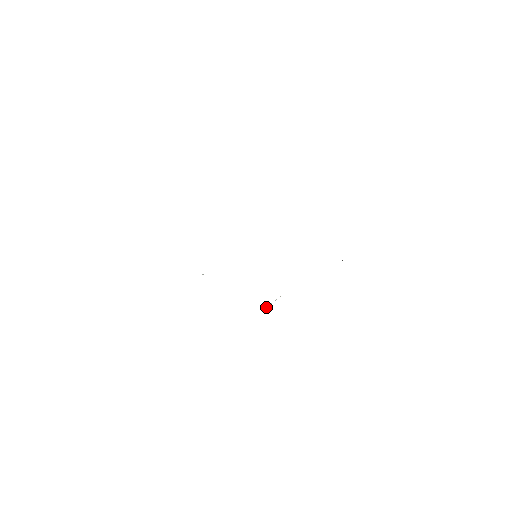
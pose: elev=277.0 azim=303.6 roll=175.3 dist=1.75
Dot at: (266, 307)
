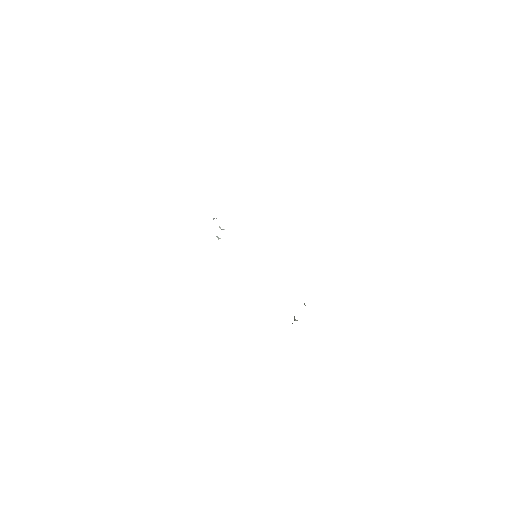
Dot at: occluded
